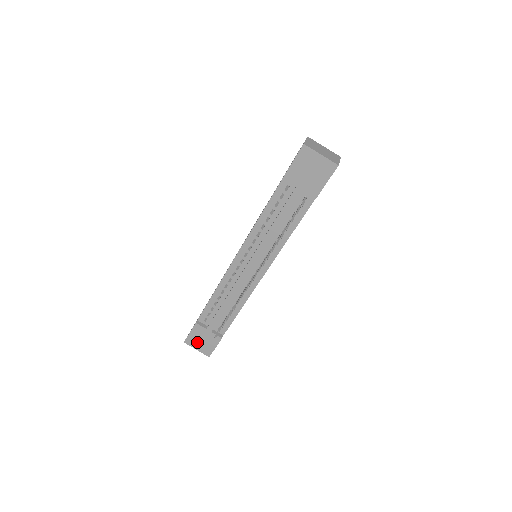
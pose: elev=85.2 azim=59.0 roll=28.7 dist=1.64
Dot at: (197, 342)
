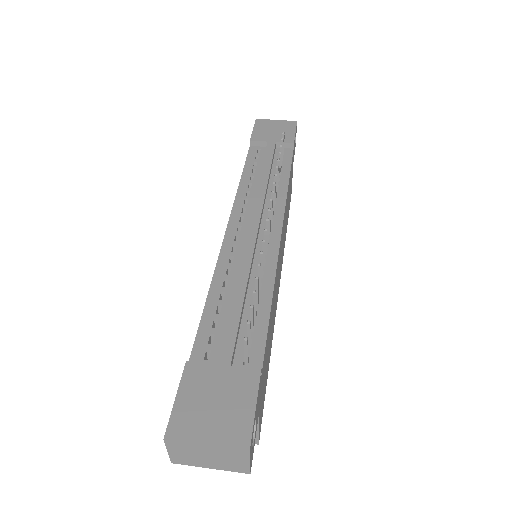
Dot at: (201, 417)
